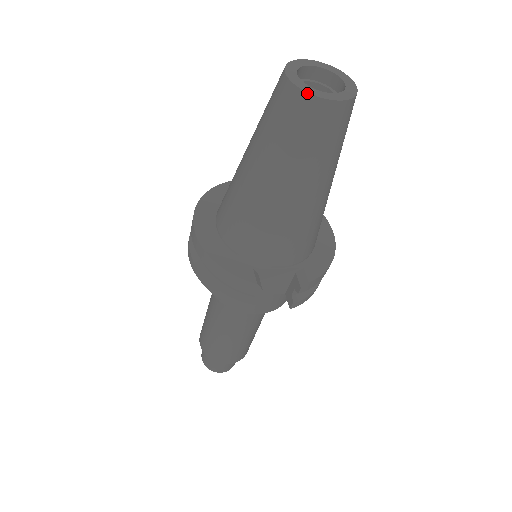
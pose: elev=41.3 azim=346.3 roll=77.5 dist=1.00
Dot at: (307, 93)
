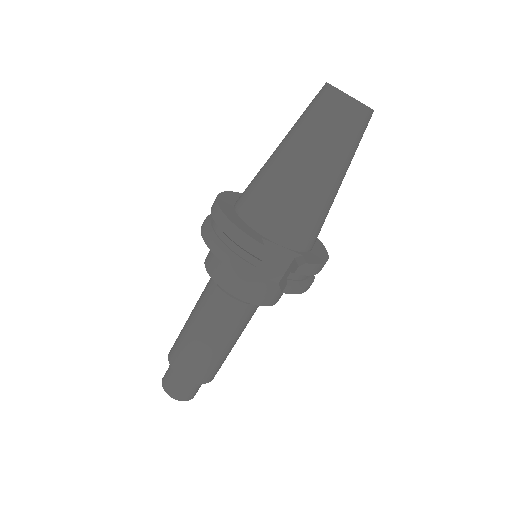
Dot at: (342, 92)
